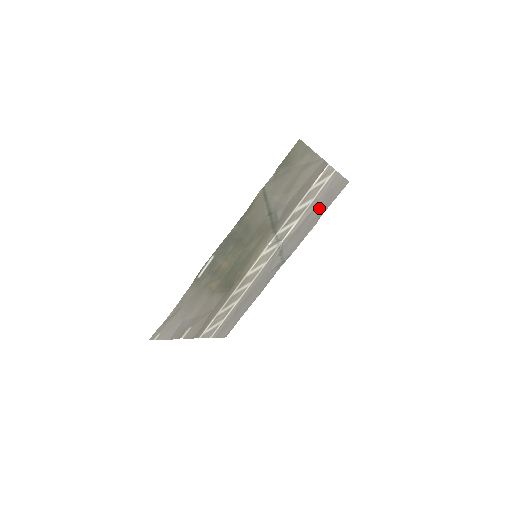
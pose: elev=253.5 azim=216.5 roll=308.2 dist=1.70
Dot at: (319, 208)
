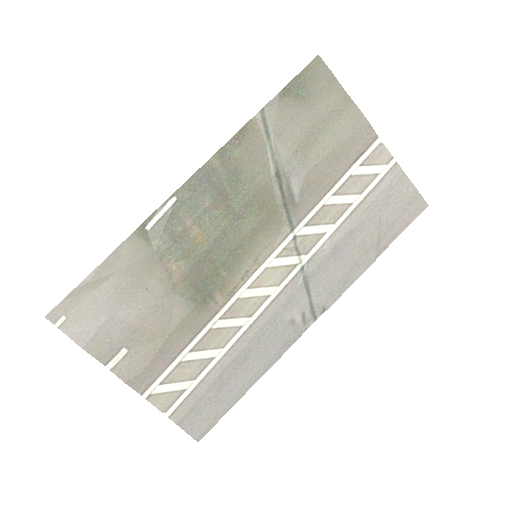
Dot at: (375, 227)
